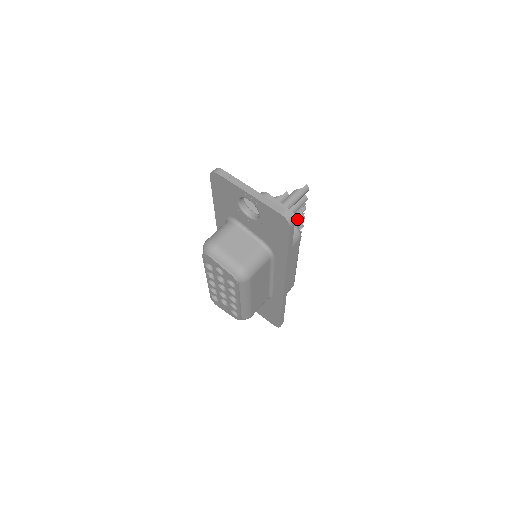
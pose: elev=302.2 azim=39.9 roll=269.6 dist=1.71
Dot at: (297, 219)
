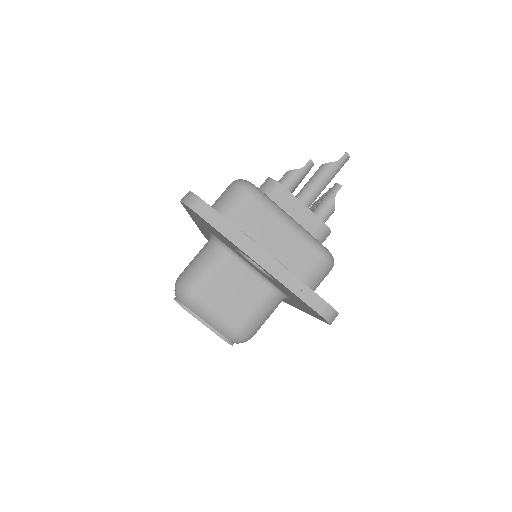
Dot at: (329, 231)
